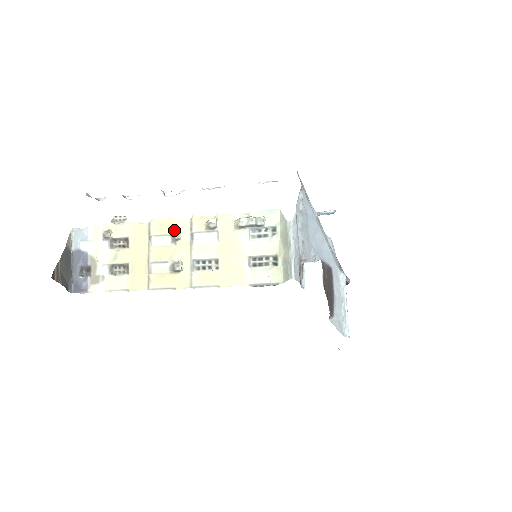
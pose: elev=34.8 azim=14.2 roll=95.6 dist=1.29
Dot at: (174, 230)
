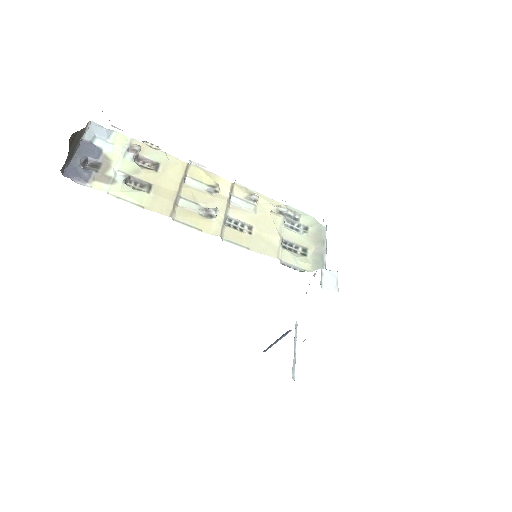
Dot at: (215, 182)
